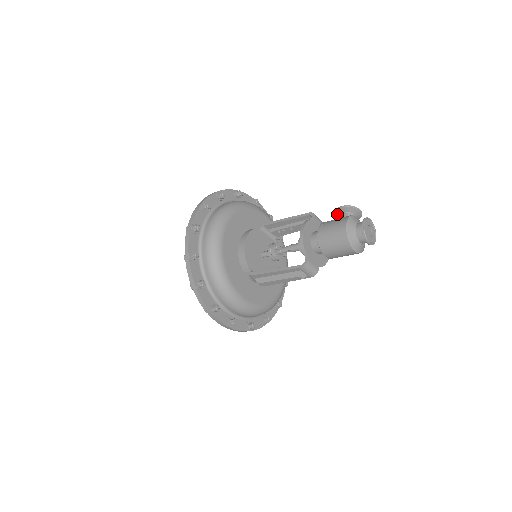
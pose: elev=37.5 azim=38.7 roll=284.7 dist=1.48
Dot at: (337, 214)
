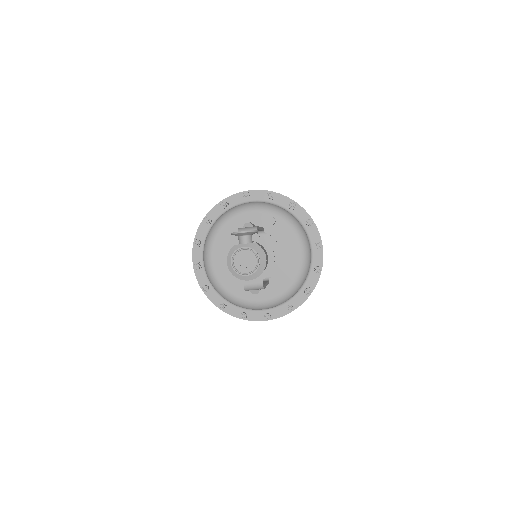
Dot at: occluded
